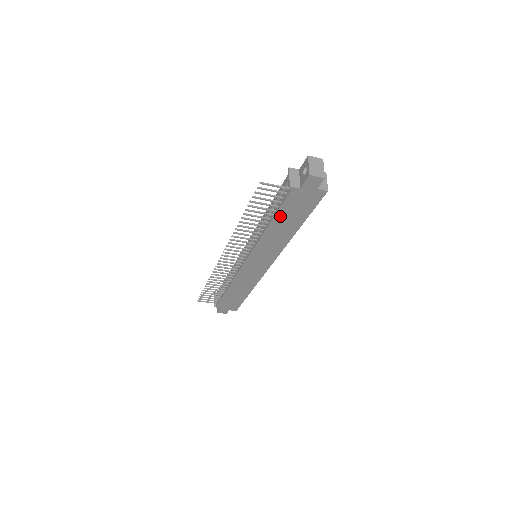
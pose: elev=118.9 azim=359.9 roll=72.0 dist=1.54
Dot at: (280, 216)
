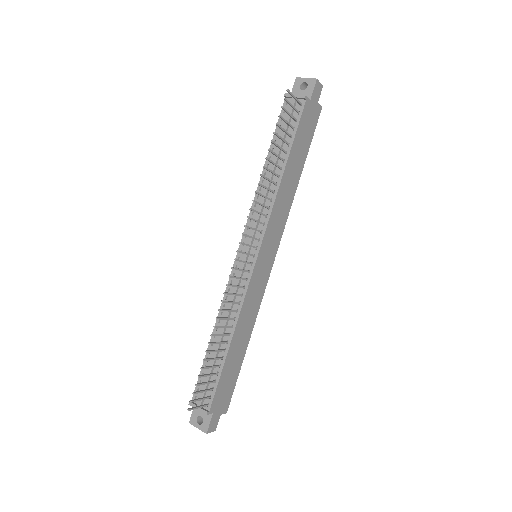
Dot at: (294, 150)
